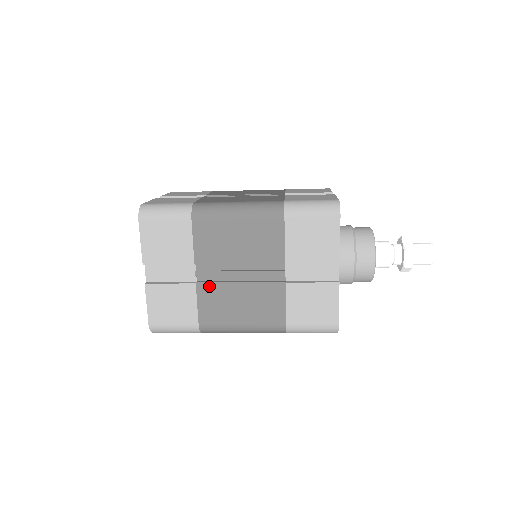
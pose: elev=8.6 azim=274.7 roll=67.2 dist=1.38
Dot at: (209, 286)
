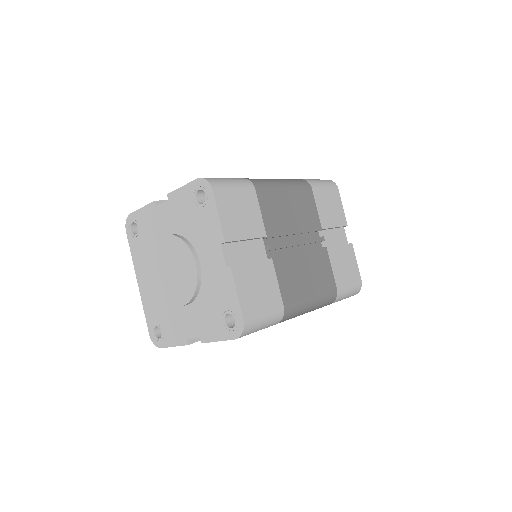
Dot at: (282, 260)
